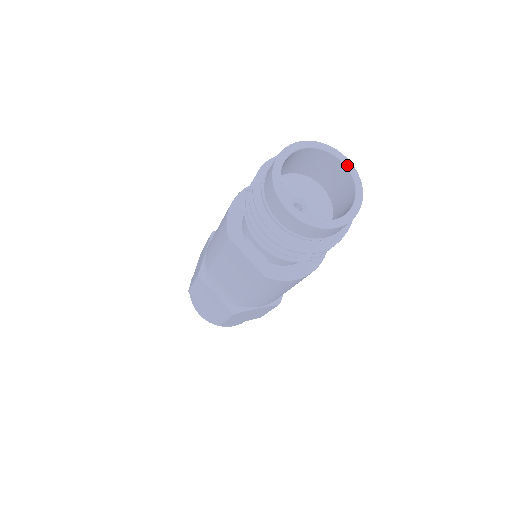
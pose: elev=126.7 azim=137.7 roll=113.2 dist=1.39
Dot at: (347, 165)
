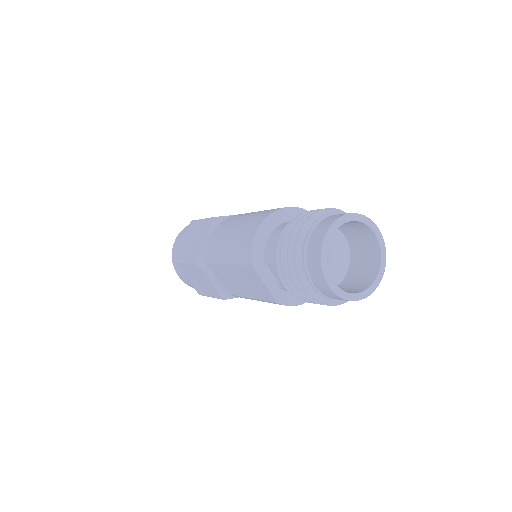
Dot at: (379, 238)
